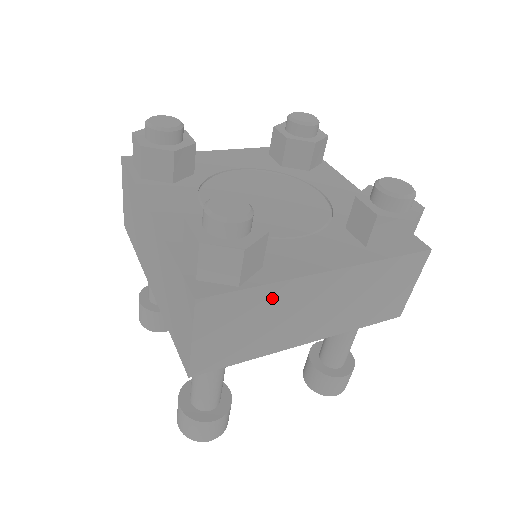
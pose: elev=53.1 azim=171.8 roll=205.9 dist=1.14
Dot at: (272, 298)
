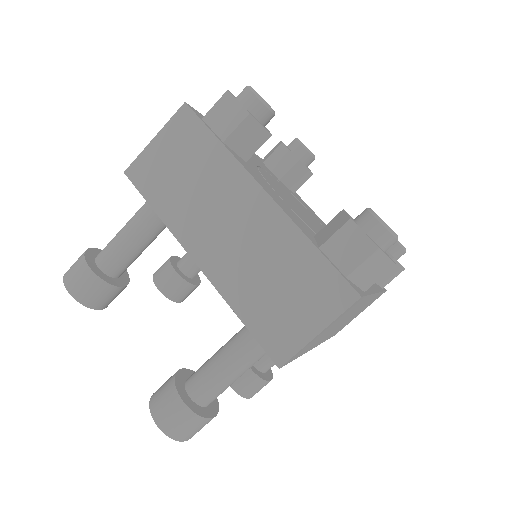
Dot at: (357, 306)
